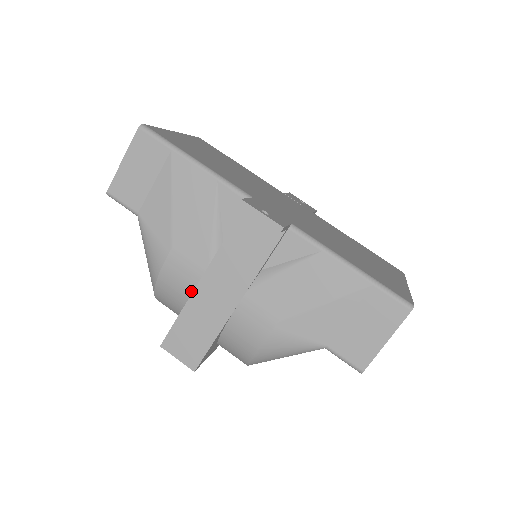
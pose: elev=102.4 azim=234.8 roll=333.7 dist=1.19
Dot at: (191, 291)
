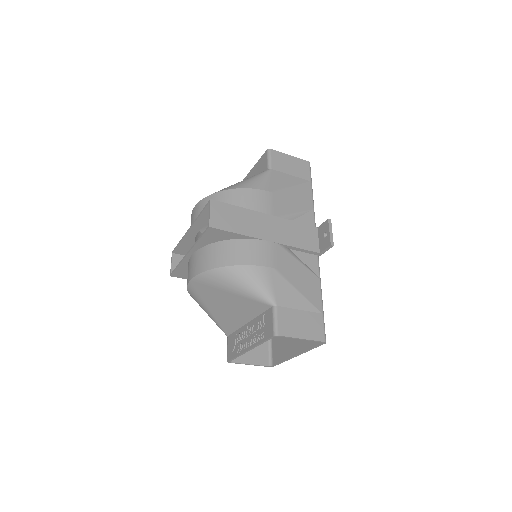
Dot at: (255, 210)
